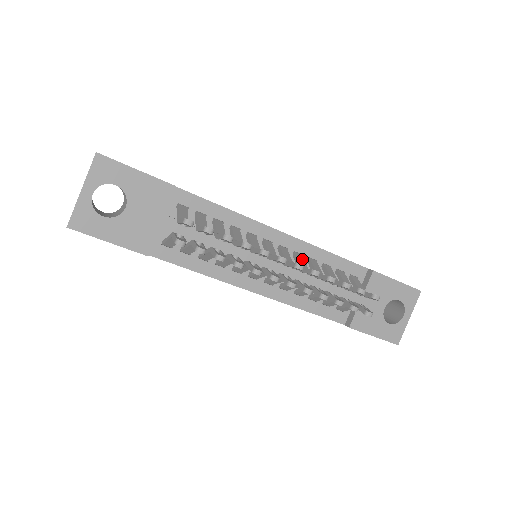
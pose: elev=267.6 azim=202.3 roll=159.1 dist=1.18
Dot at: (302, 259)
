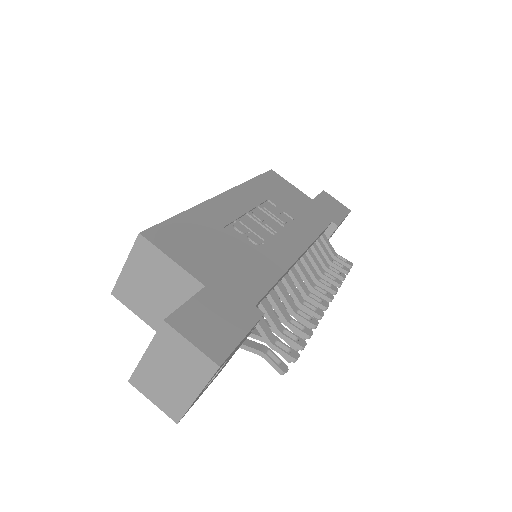
Dot at: (309, 263)
